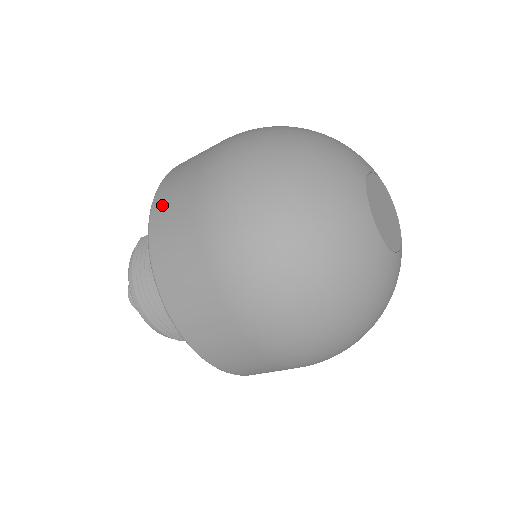
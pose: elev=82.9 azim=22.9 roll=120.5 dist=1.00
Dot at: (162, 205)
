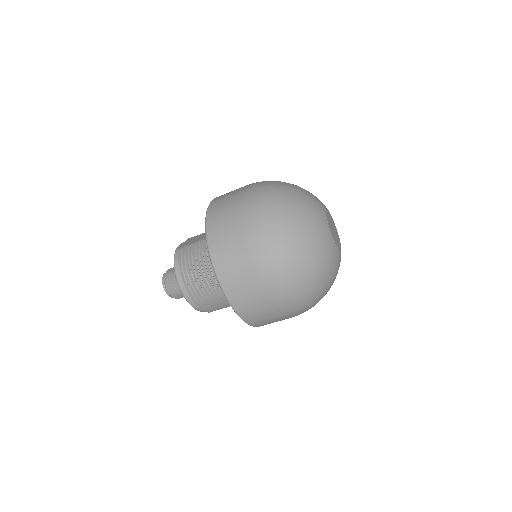
Dot at: (216, 235)
